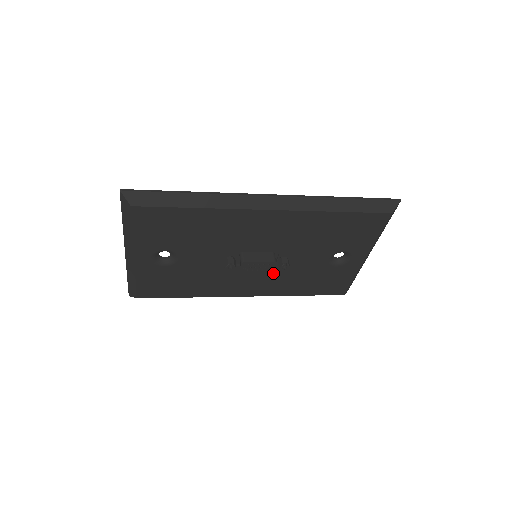
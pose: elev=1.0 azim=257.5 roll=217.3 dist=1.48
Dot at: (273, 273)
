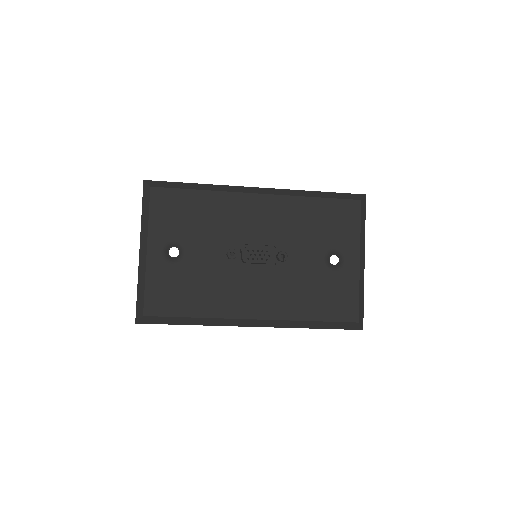
Dot at: (276, 280)
